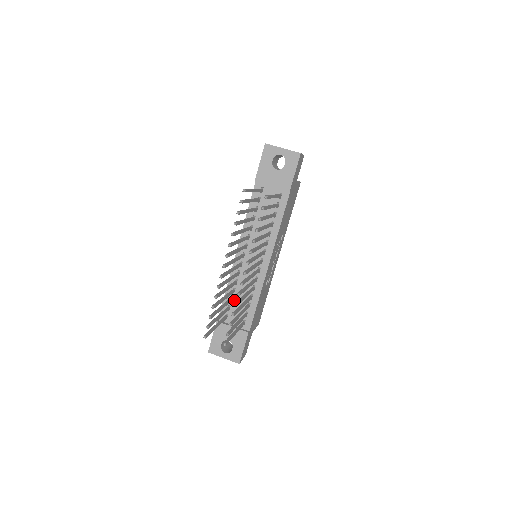
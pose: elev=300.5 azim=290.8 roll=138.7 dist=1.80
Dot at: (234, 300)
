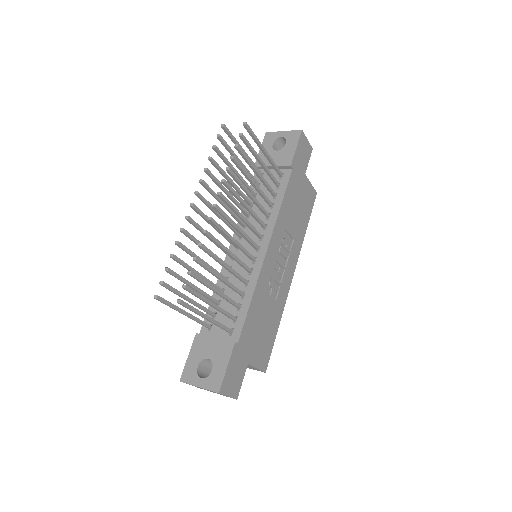
Dot at: (222, 304)
